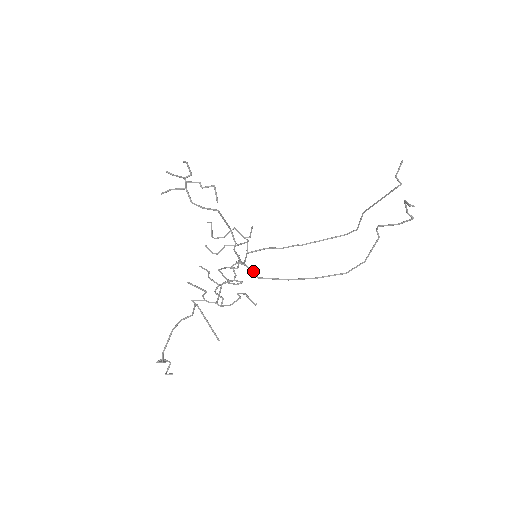
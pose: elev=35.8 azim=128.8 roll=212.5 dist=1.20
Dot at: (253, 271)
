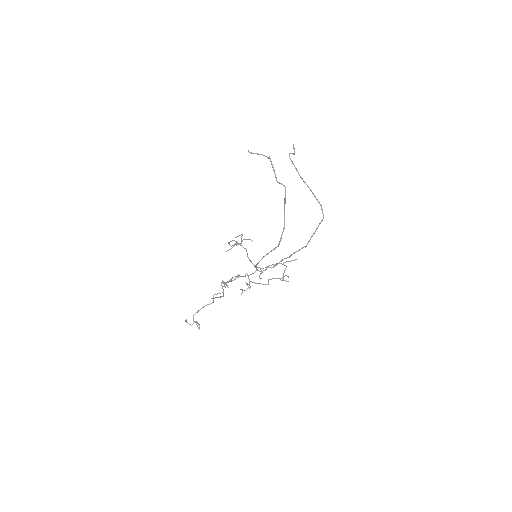
Dot at: (257, 267)
